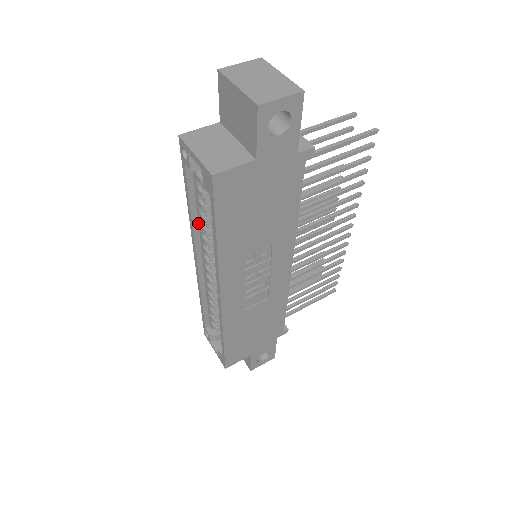
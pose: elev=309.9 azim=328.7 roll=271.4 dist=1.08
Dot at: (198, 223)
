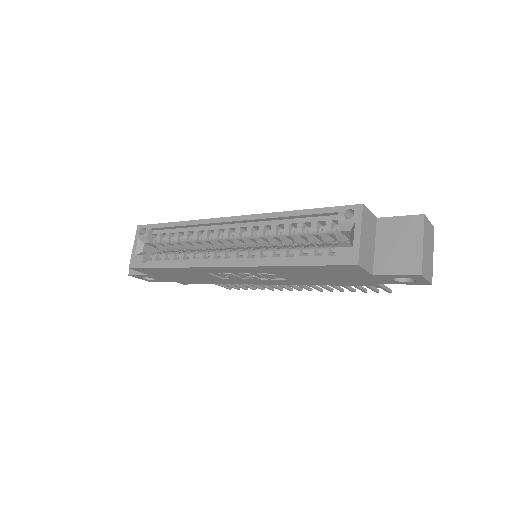
Dot at: (275, 219)
